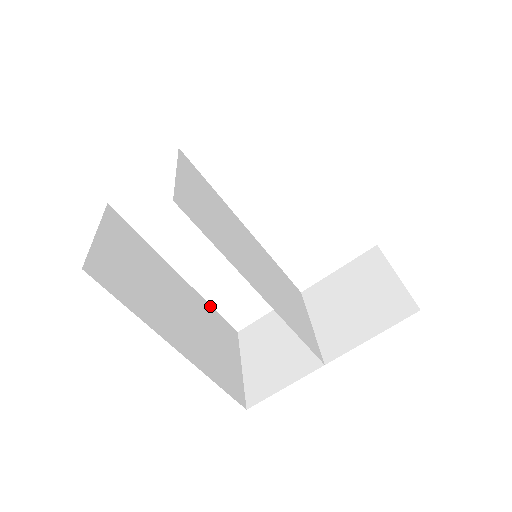
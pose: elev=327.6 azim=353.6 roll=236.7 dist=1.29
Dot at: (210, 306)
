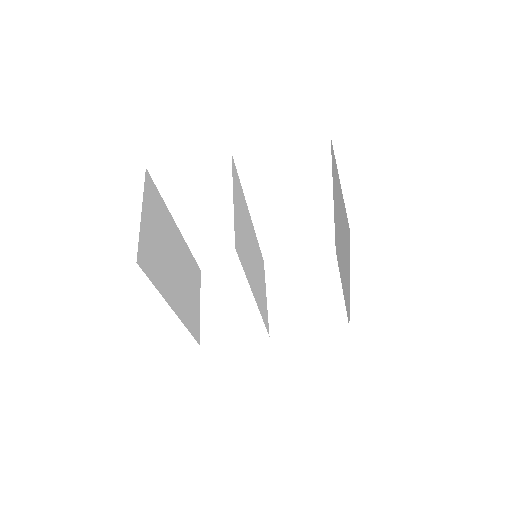
Dot at: (190, 251)
